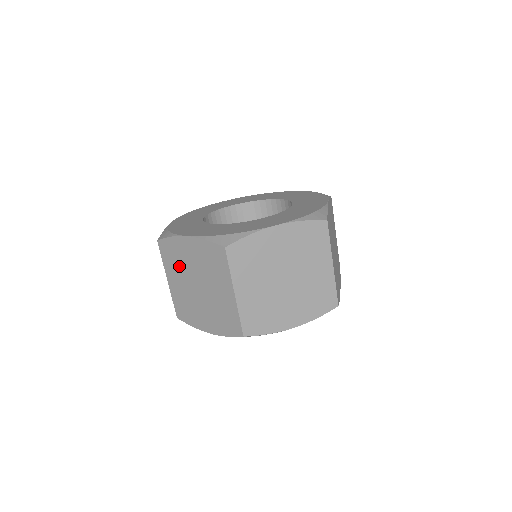
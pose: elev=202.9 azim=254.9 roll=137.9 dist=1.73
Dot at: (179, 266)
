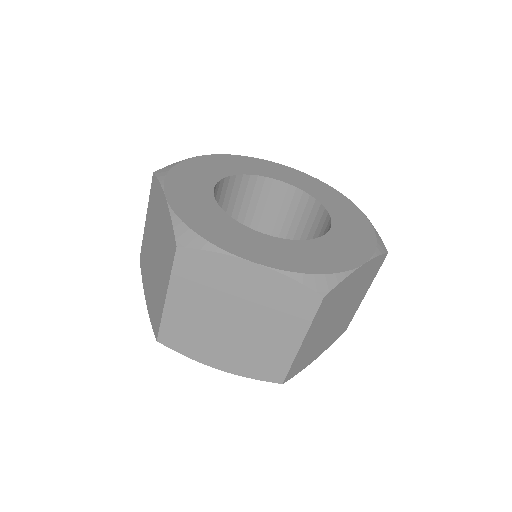
Dot at: (208, 289)
